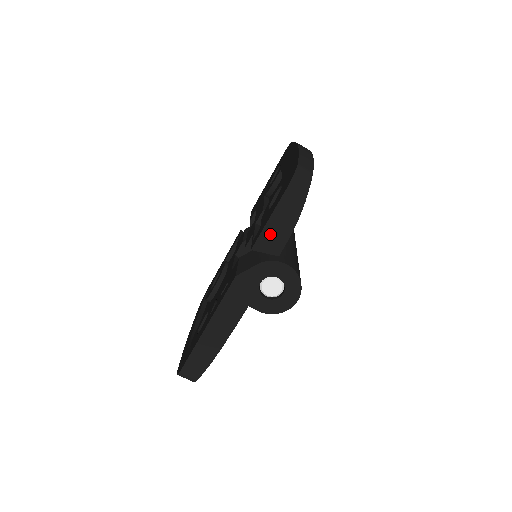
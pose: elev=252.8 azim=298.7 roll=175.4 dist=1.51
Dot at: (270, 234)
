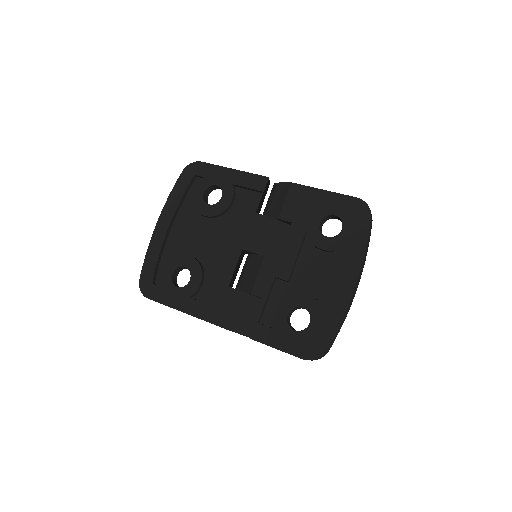
Dot at: occluded
